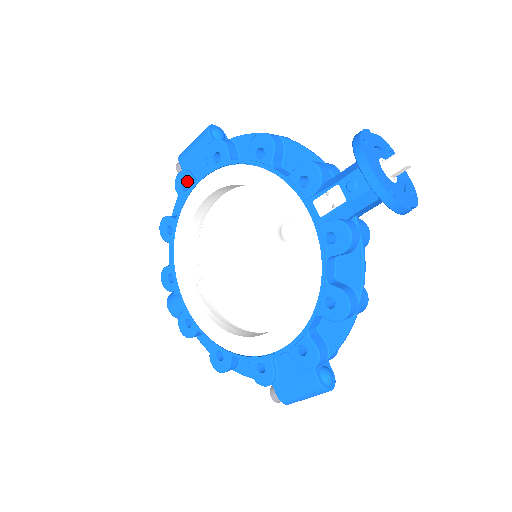
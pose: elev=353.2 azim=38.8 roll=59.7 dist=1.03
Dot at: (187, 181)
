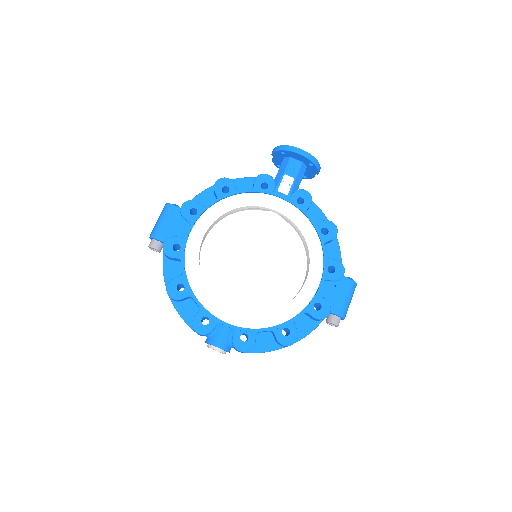
Dot at: (176, 242)
